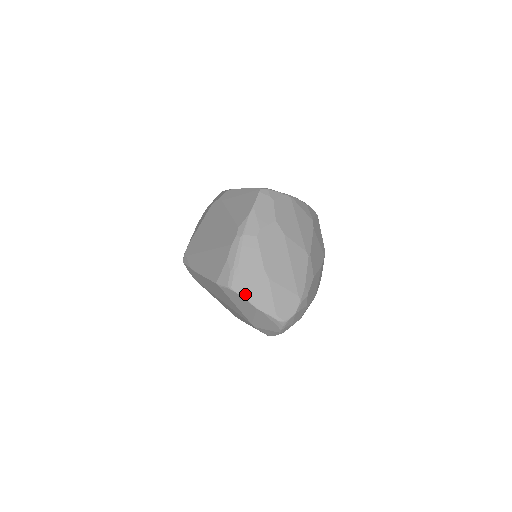
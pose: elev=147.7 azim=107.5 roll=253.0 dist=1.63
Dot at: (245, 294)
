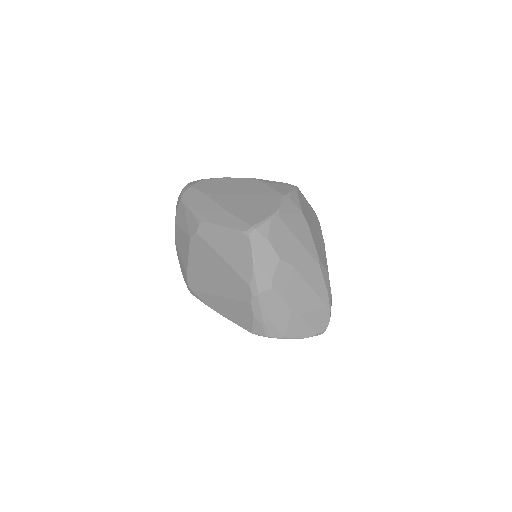
Dot at: (285, 336)
